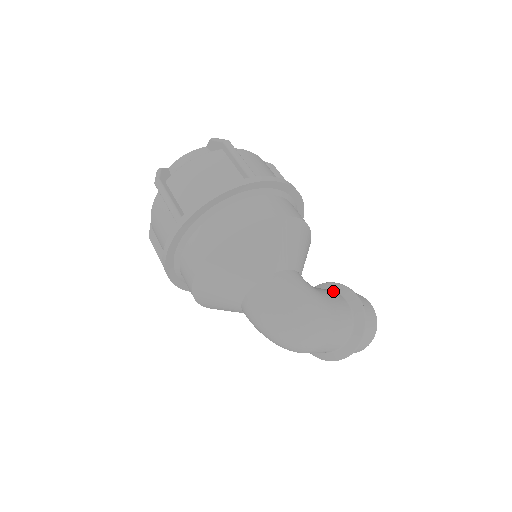
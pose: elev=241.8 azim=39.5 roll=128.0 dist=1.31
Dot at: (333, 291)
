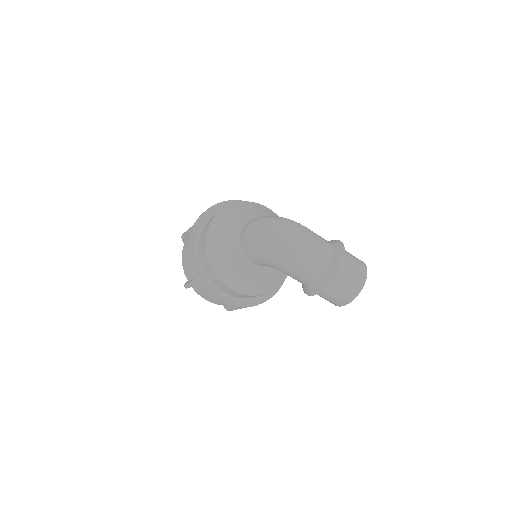
Dot at: occluded
